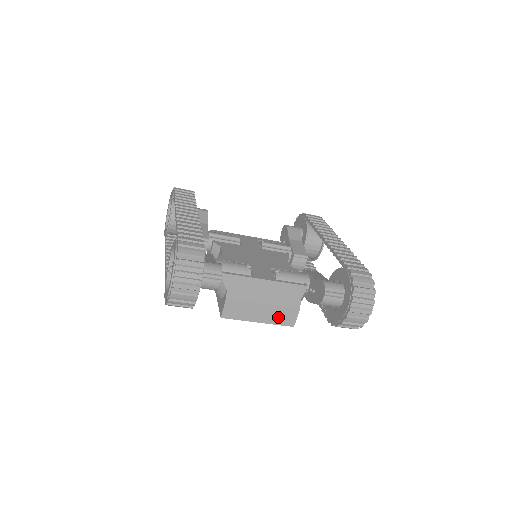
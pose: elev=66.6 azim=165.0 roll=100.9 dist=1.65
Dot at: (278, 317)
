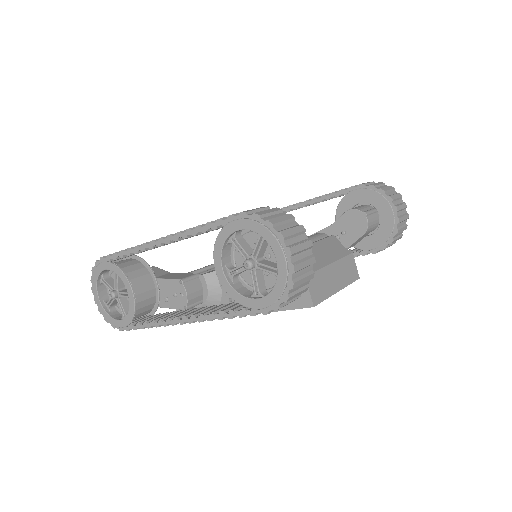
Dot at: (346, 274)
